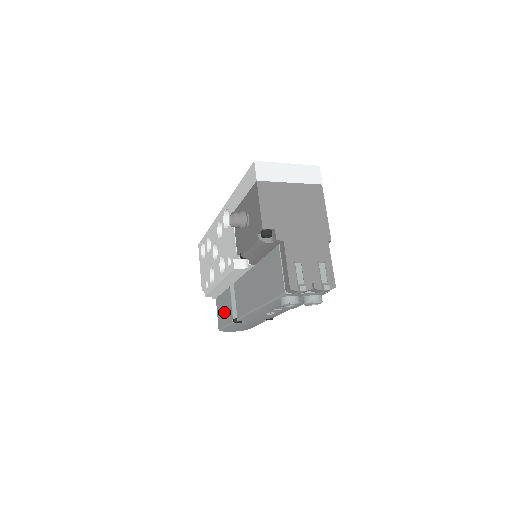
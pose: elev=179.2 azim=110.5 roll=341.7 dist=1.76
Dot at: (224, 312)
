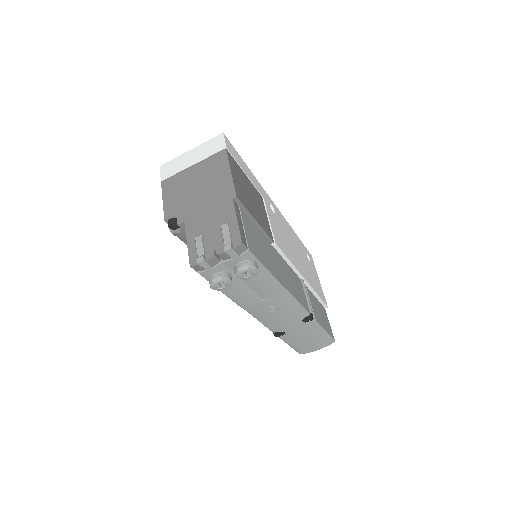
Dot at: occluded
